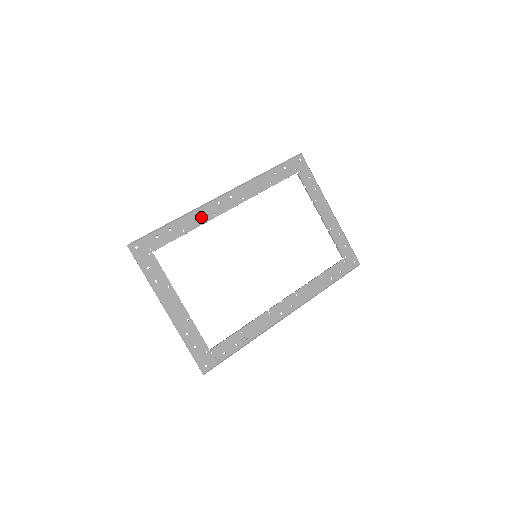
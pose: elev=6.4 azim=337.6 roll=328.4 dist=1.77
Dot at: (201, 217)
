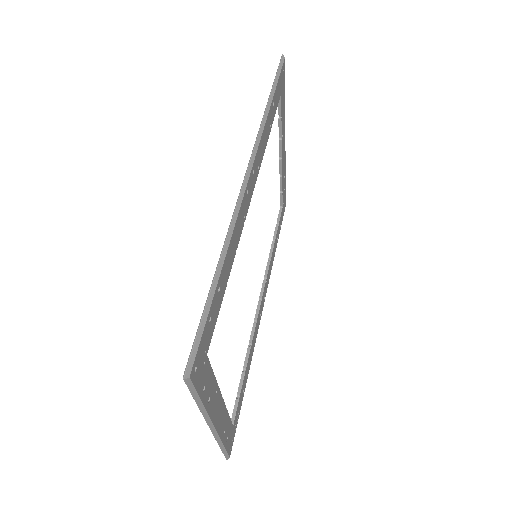
Dot at: (237, 234)
